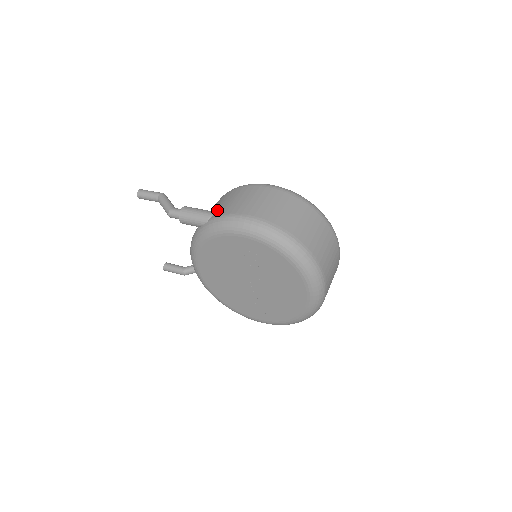
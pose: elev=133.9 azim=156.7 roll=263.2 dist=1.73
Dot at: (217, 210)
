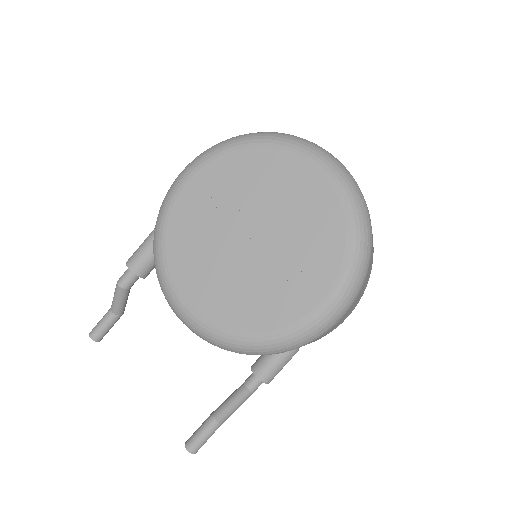
Dot at: occluded
